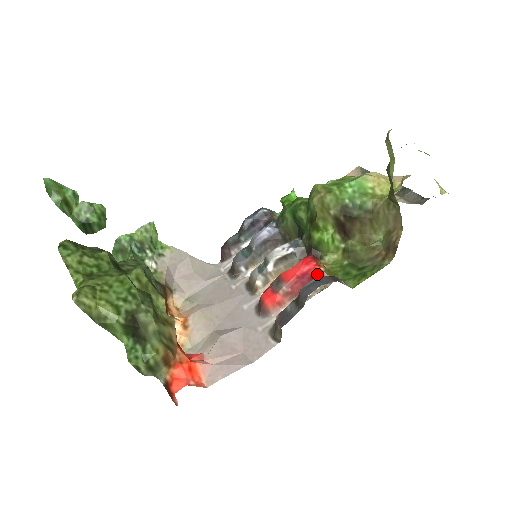
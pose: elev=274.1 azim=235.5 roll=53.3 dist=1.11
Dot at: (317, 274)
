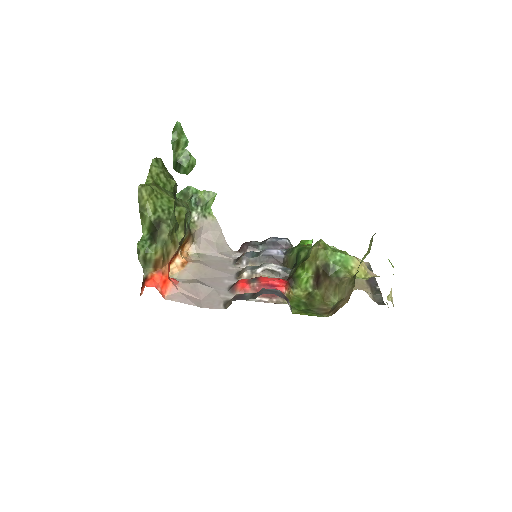
Dot at: occluded
